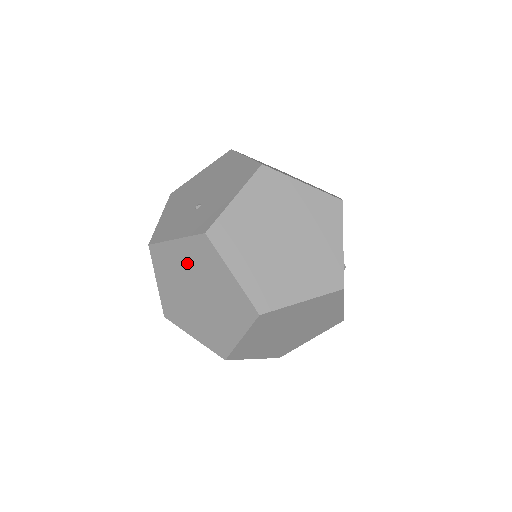
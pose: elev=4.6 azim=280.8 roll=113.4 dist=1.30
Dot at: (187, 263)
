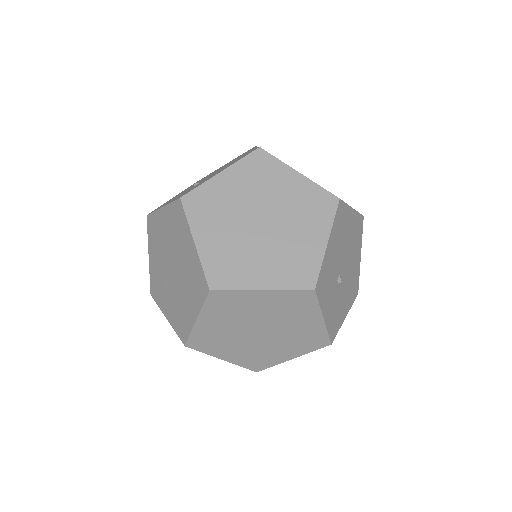
Dot at: (167, 233)
